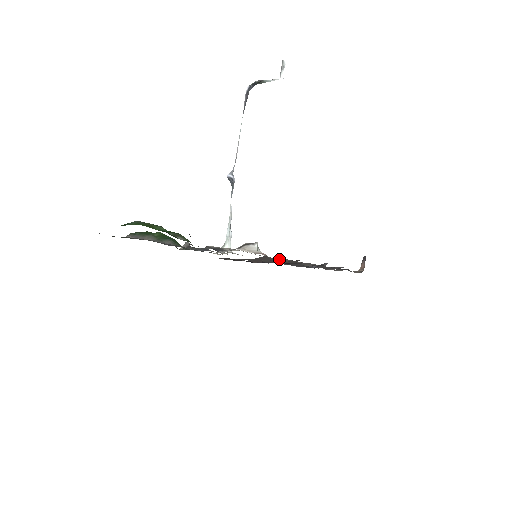
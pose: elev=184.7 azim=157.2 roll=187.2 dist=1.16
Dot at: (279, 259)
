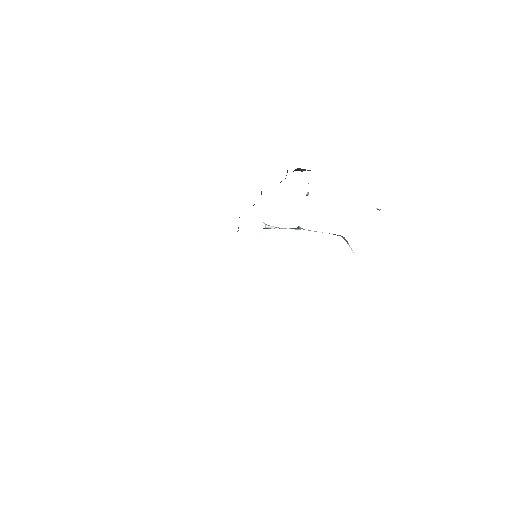
Dot at: occluded
